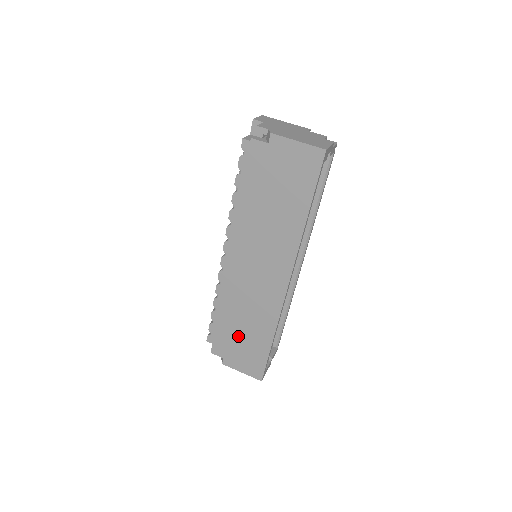
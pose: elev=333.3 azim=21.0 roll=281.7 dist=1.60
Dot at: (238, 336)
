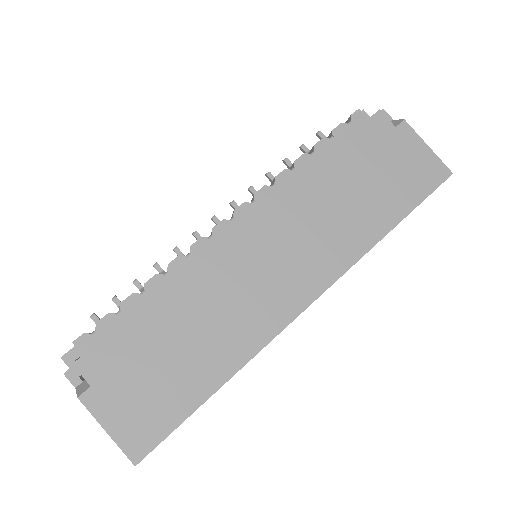
Dot at: (159, 353)
